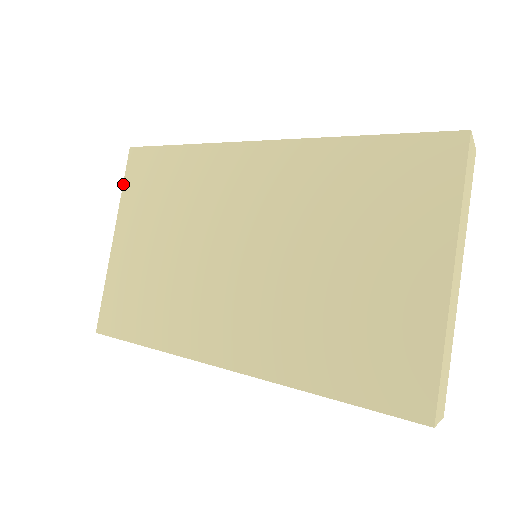
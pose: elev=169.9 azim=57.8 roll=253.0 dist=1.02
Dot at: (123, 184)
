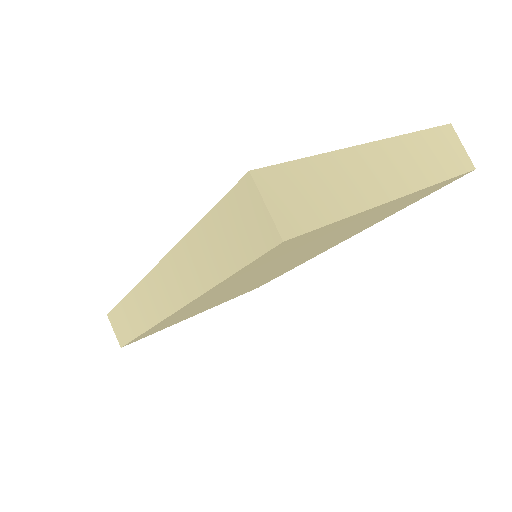
Dot at: occluded
